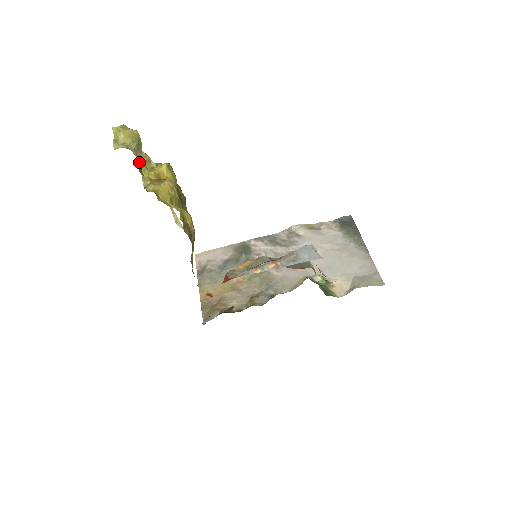
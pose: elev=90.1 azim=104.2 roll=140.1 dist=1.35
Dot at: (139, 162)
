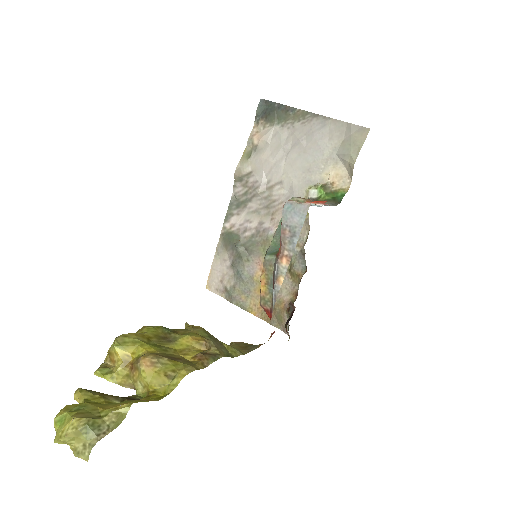
Dot at: (105, 398)
